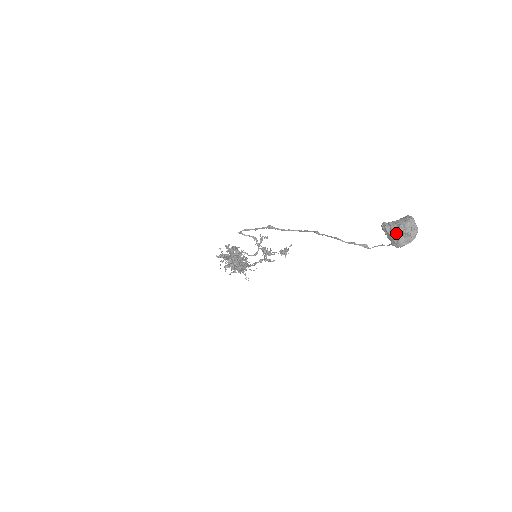
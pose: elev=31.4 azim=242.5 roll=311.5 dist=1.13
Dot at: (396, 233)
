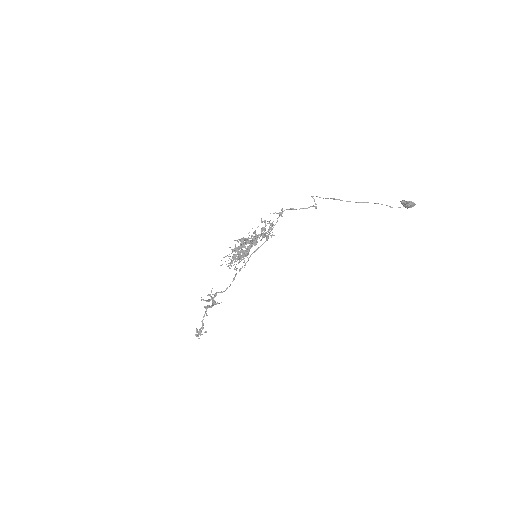
Dot at: (409, 201)
